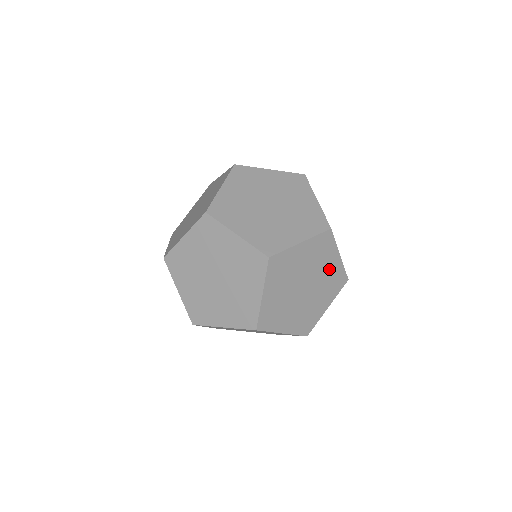
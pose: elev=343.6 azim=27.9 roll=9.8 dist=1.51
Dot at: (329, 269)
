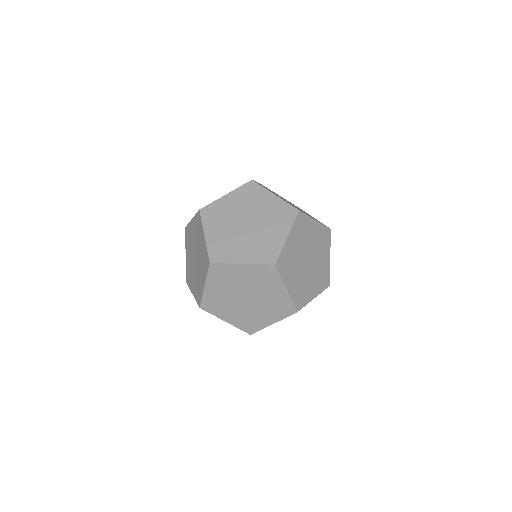
Dot at: (274, 295)
